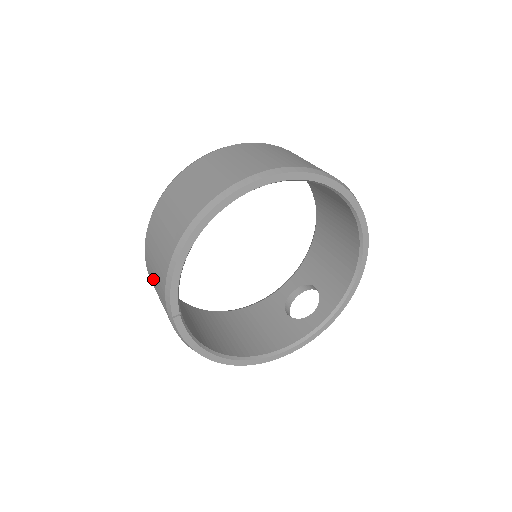
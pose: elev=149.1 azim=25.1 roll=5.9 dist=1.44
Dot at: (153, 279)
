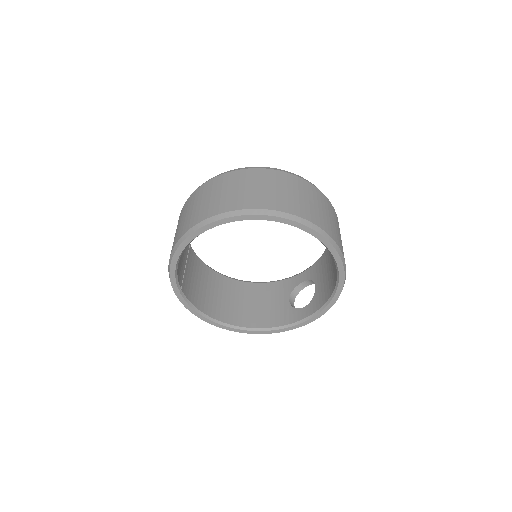
Dot at: occluded
